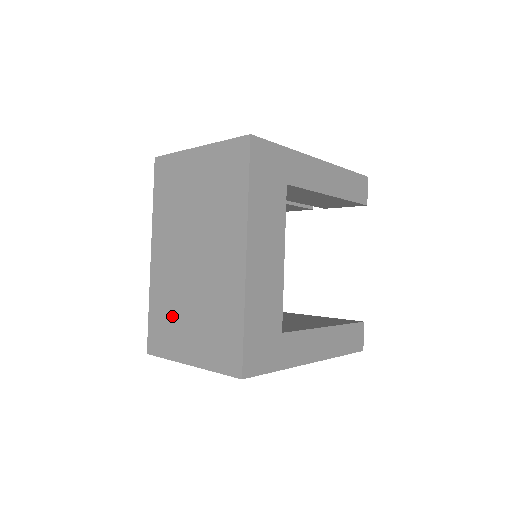
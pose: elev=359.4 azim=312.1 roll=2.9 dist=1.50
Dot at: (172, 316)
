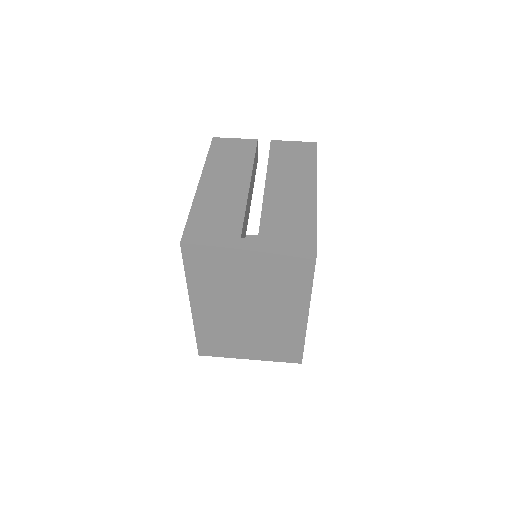
Dot at: (227, 339)
